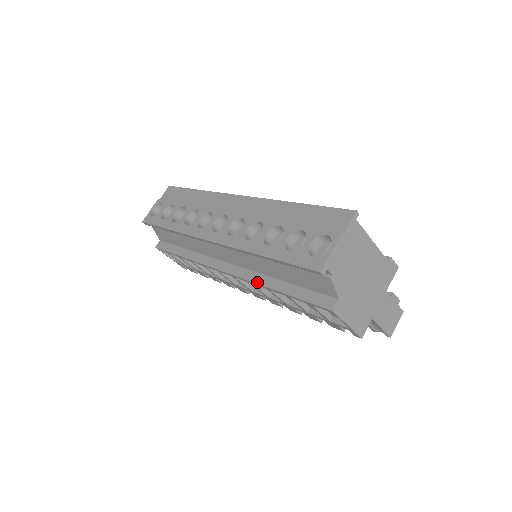
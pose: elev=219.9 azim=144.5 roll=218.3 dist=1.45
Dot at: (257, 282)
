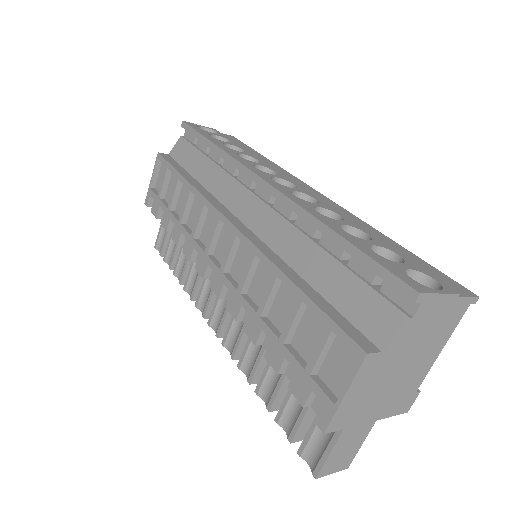
Dot at: (270, 257)
